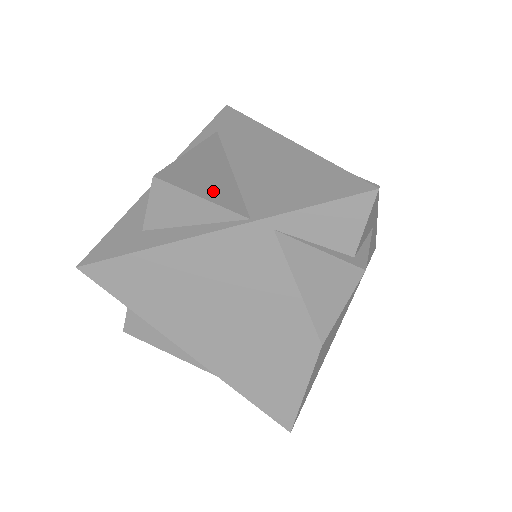
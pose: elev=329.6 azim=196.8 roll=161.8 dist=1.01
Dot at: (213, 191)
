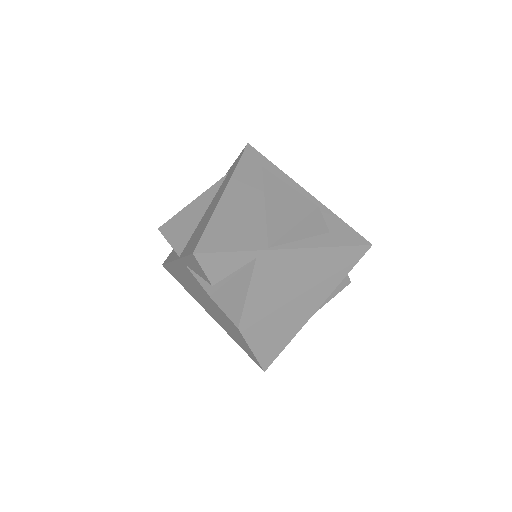
Dot at: (178, 236)
